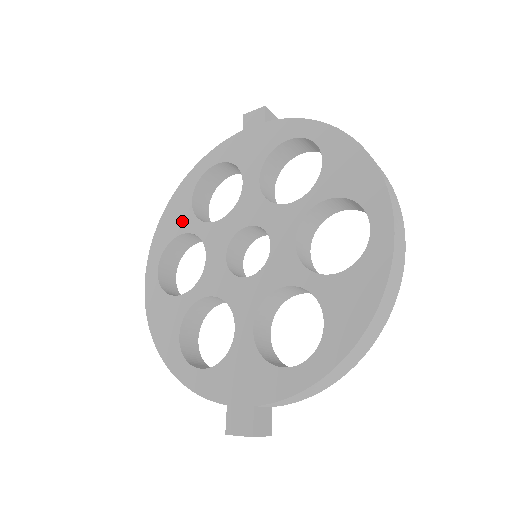
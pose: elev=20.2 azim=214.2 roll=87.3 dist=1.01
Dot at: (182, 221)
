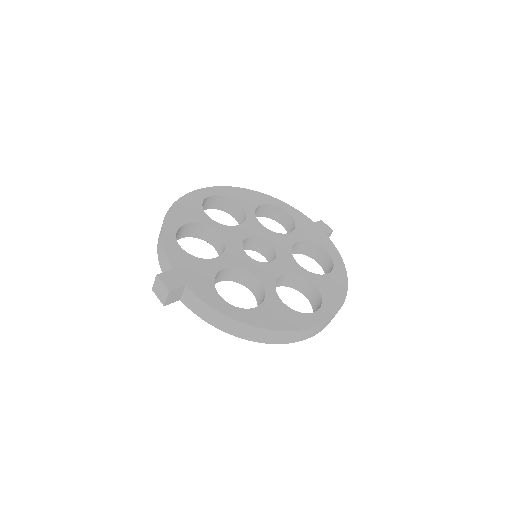
Dot at: (247, 202)
